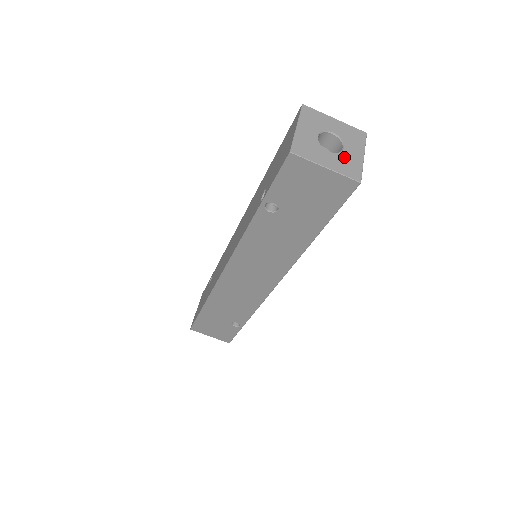
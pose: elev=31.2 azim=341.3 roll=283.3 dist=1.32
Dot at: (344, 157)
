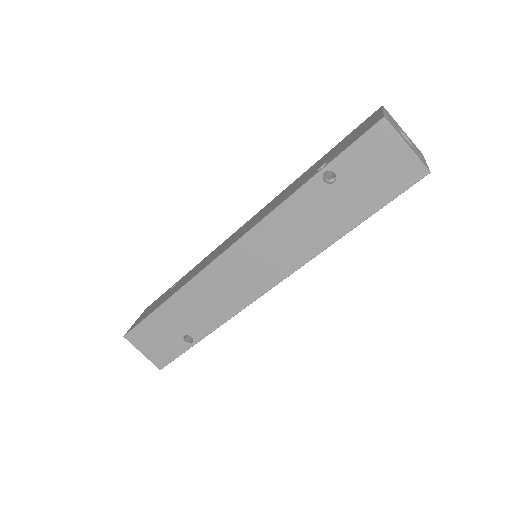
Dot at: (416, 151)
